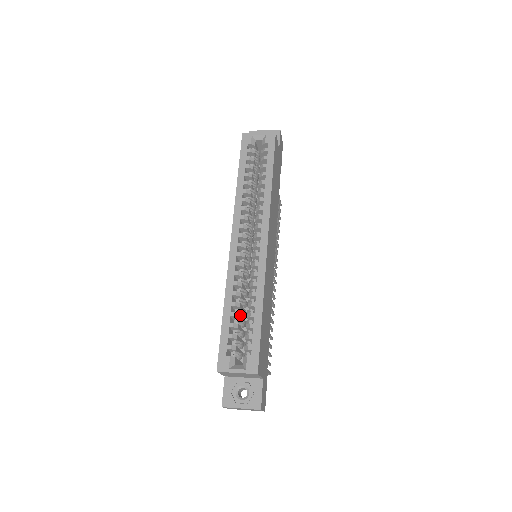
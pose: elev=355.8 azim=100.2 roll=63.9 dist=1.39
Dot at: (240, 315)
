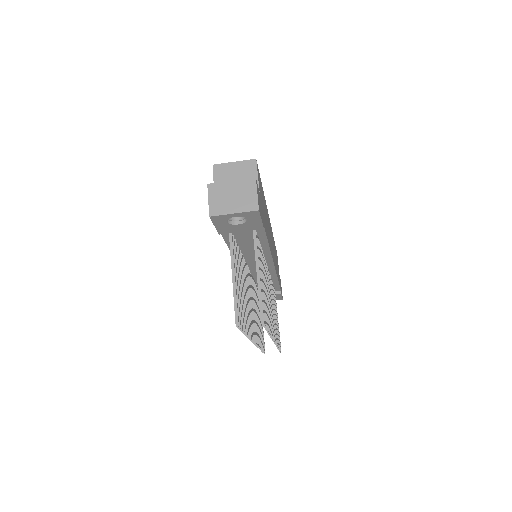
Dot at: occluded
